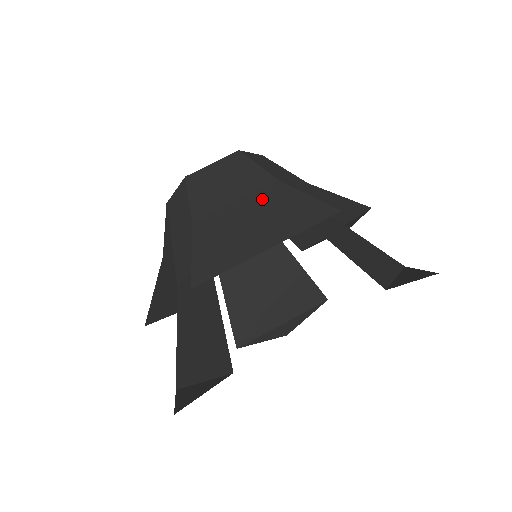
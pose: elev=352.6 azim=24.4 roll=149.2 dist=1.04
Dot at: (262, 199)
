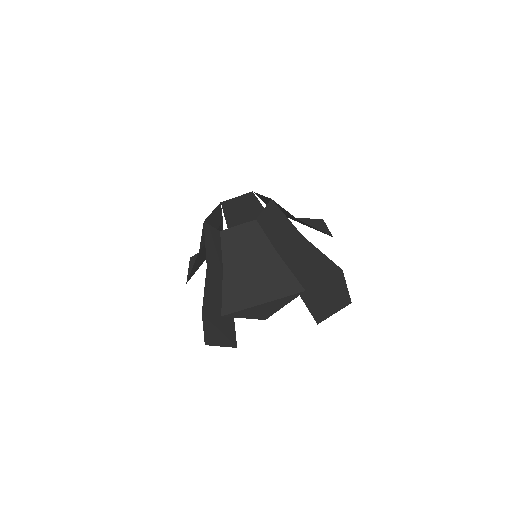
Dot at: (265, 264)
